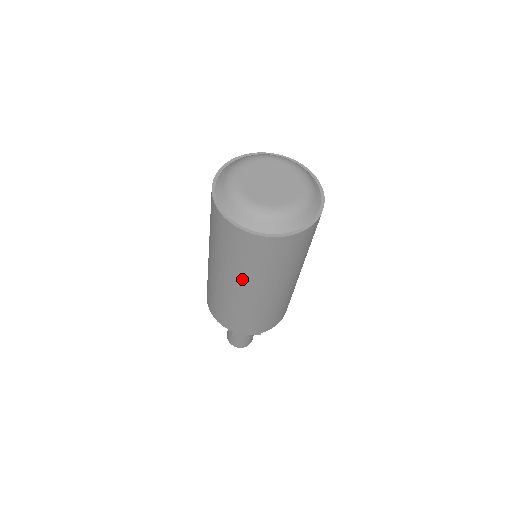
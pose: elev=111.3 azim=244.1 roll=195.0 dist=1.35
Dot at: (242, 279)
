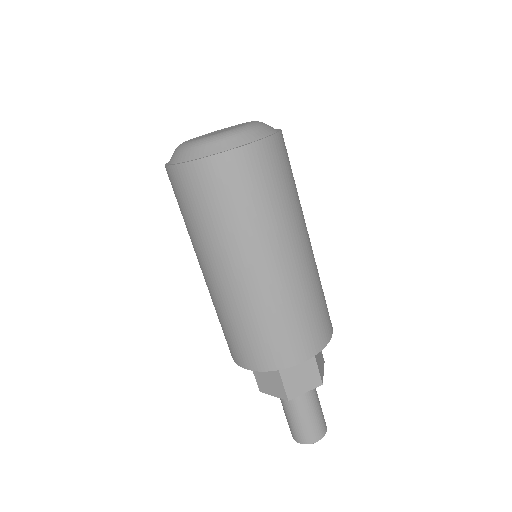
Dot at: (195, 248)
